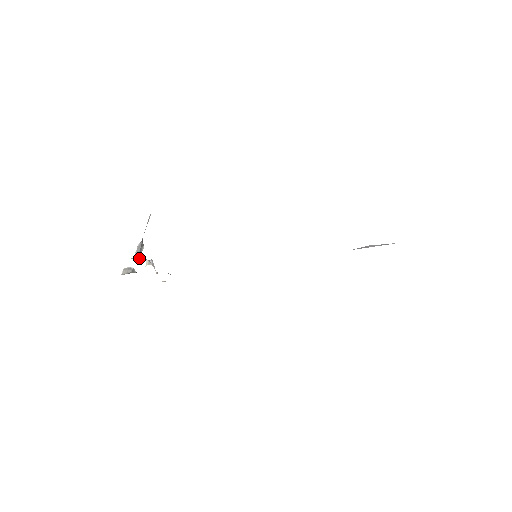
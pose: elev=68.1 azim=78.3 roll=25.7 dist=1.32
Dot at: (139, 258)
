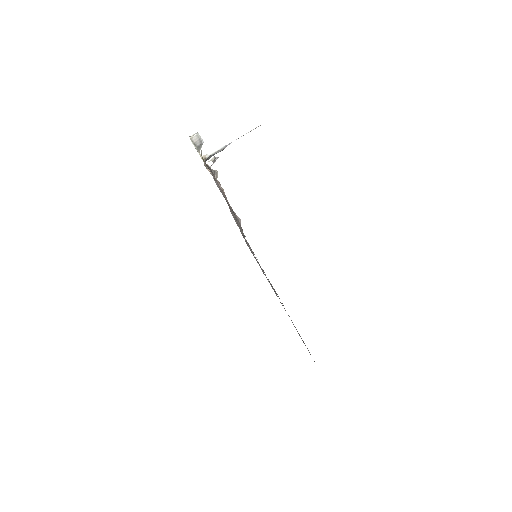
Dot at: (209, 158)
